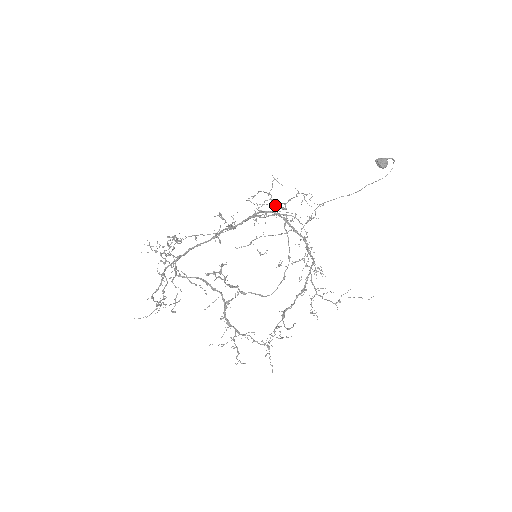
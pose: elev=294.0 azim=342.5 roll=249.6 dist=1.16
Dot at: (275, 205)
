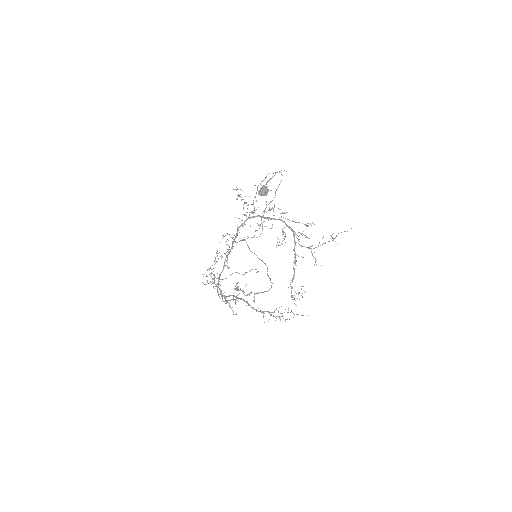
Dot at: (246, 212)
